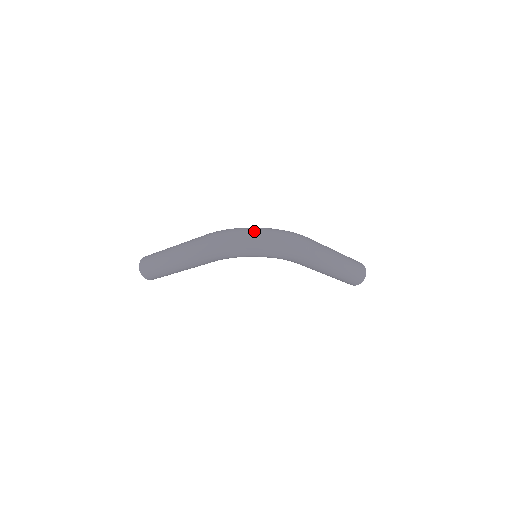
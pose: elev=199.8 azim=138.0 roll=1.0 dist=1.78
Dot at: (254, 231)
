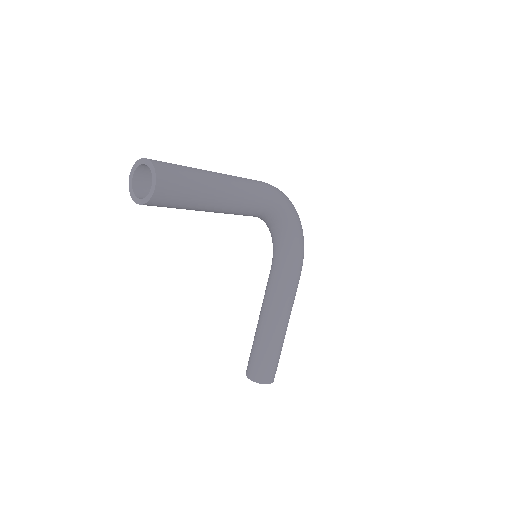
Dot at: occluded
